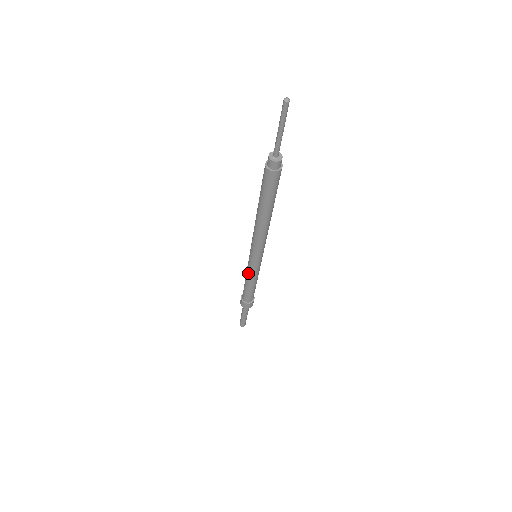
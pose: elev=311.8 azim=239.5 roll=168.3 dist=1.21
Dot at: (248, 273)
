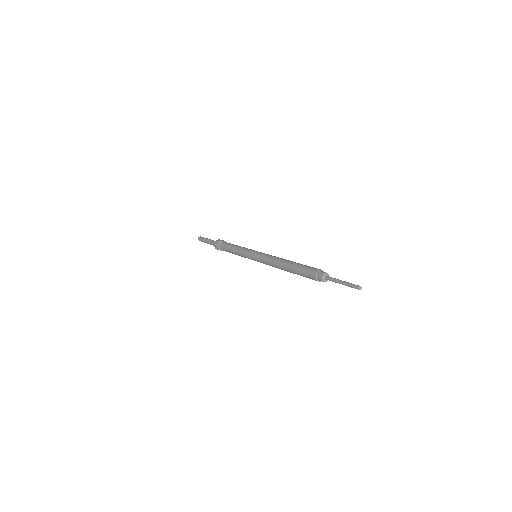
Dot at: (241, 255)
